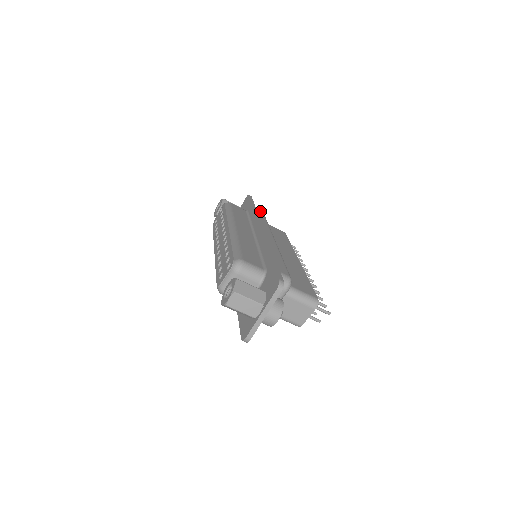
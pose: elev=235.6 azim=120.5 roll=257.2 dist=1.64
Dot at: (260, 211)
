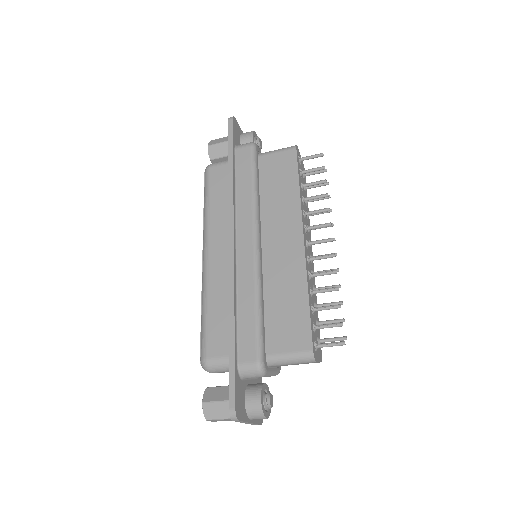
Dot at: (246, 151)
